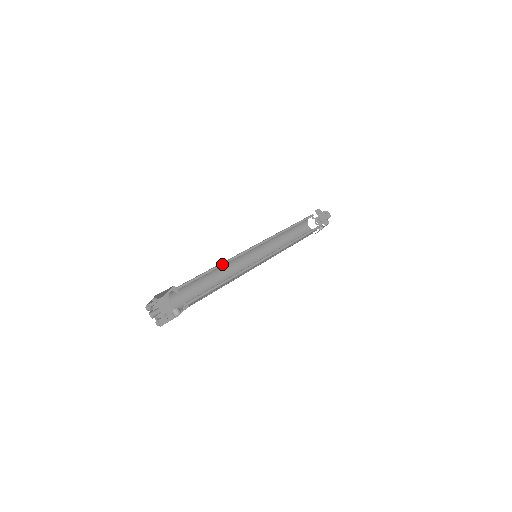
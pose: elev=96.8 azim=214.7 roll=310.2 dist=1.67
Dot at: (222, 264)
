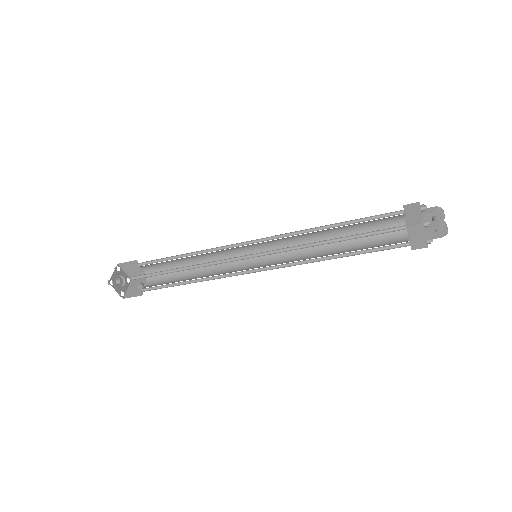
Dot at: (194, 265)
